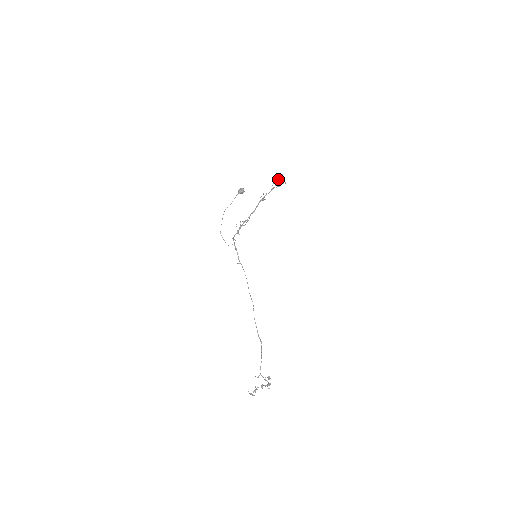
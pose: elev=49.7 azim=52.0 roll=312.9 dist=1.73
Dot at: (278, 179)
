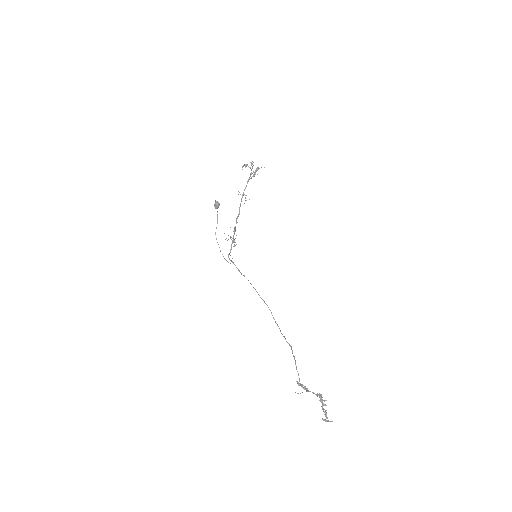
Dot at: (250, 168)
